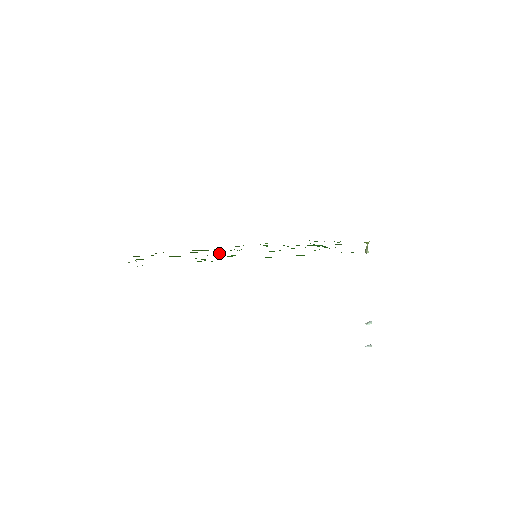
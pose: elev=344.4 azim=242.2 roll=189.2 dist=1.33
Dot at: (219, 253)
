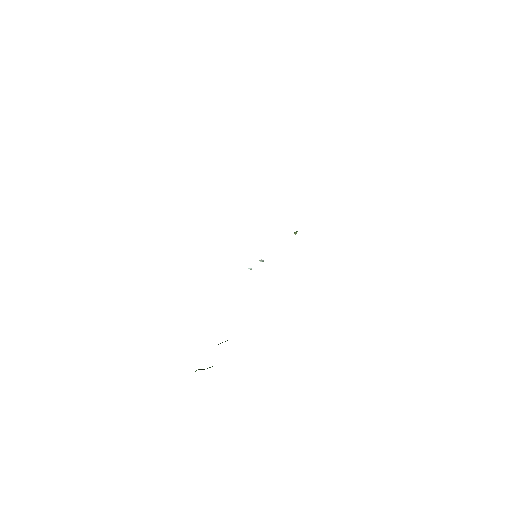
Dot at: occluded
